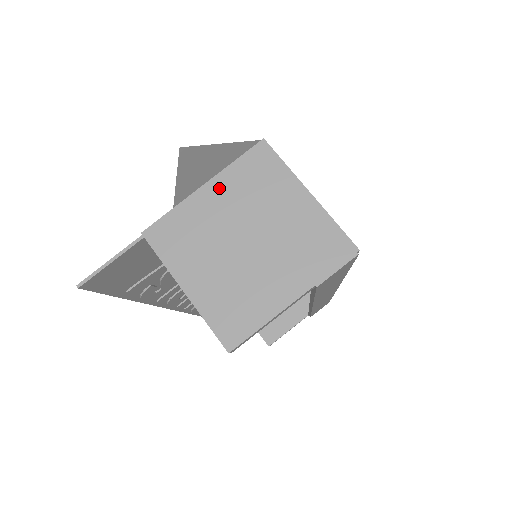
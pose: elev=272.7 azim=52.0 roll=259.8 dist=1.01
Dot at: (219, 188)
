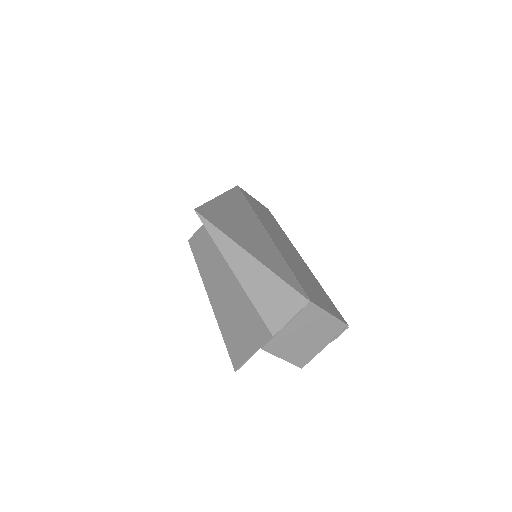
Dot at: (293, 324)
